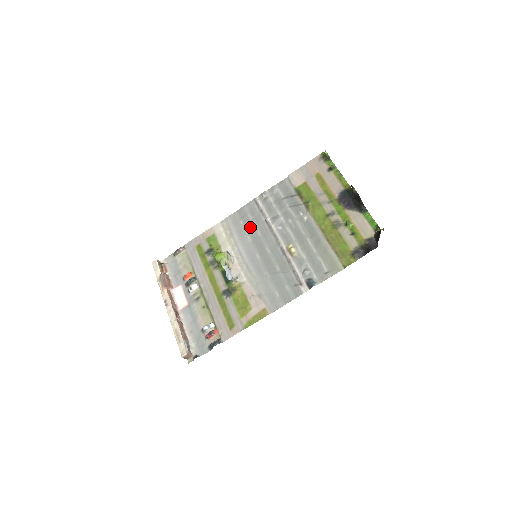
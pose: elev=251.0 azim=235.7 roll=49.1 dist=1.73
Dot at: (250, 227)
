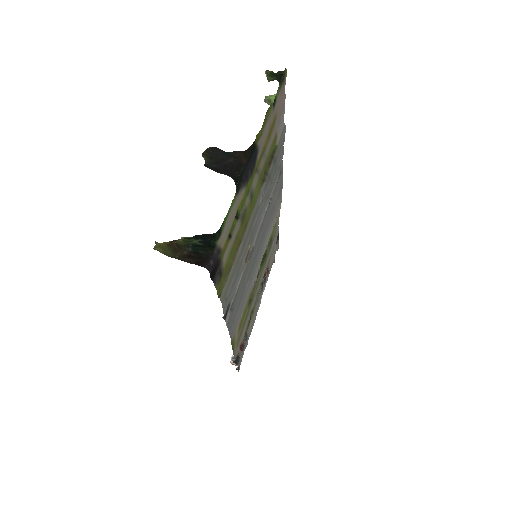
Dot at: (271, 211)
